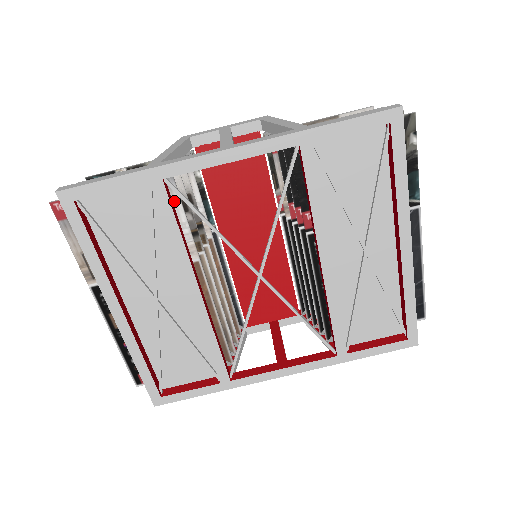
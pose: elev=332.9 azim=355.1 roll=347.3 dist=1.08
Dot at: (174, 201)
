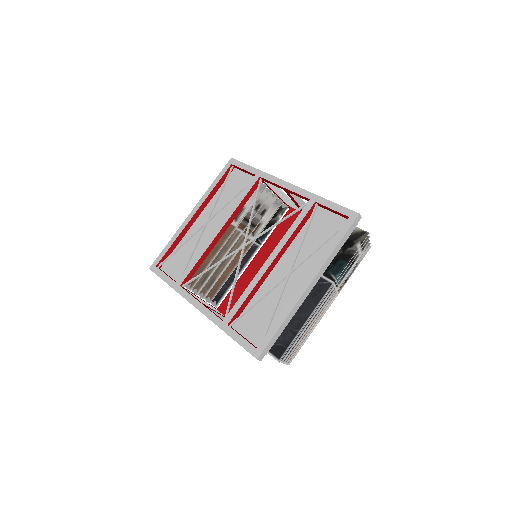
Dot at: occluded
